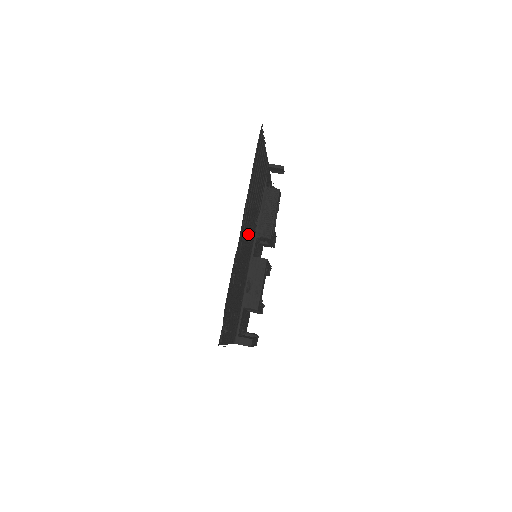
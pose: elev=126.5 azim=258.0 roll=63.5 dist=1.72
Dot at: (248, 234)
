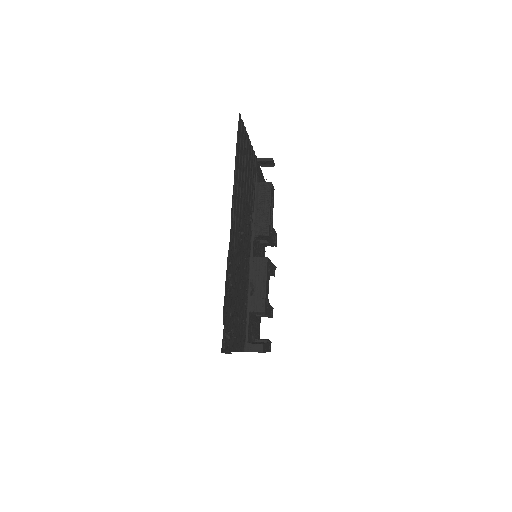
Dot at: (242, 232)
